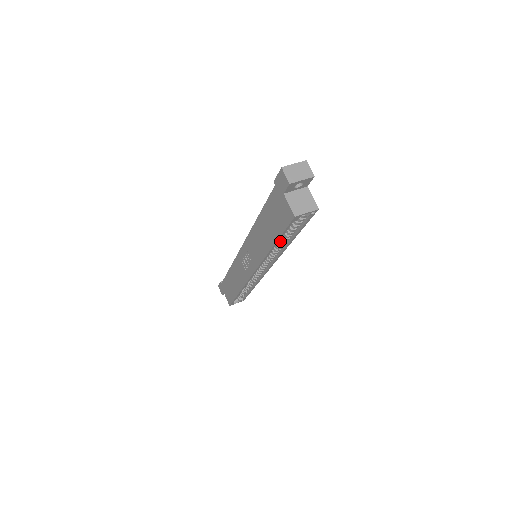
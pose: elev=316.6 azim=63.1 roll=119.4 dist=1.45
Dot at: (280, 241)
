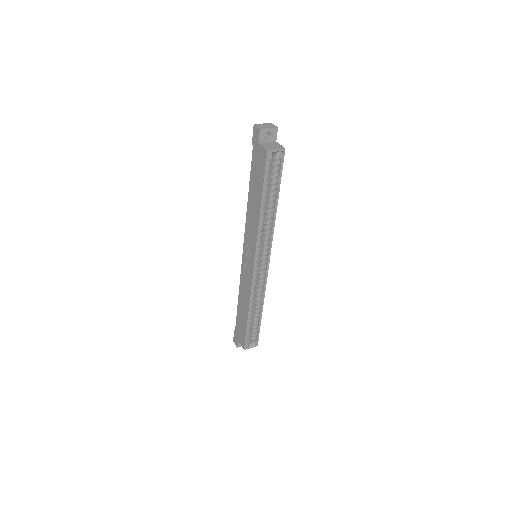
Dot at: (268, 209)
